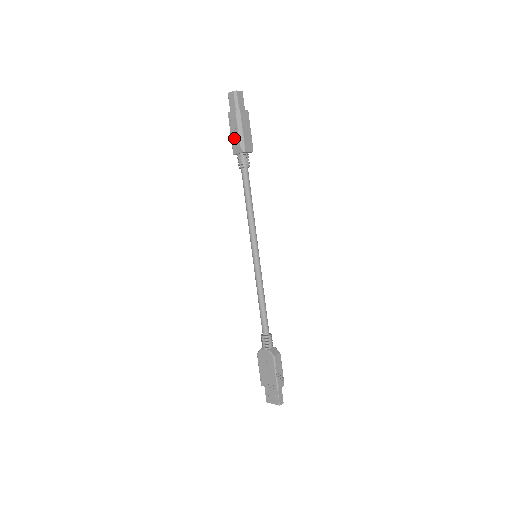
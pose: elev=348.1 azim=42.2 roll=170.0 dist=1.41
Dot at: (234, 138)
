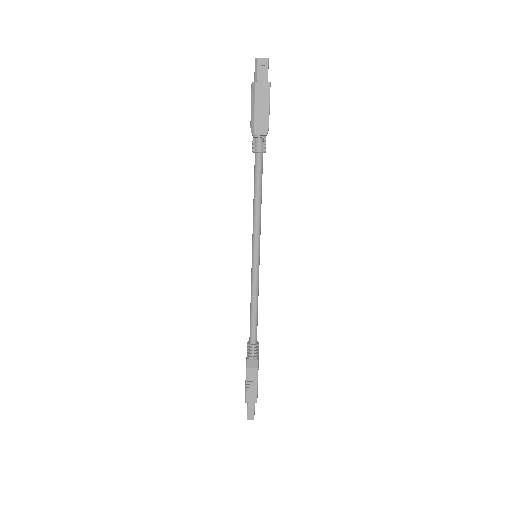
Dot at: occluded
